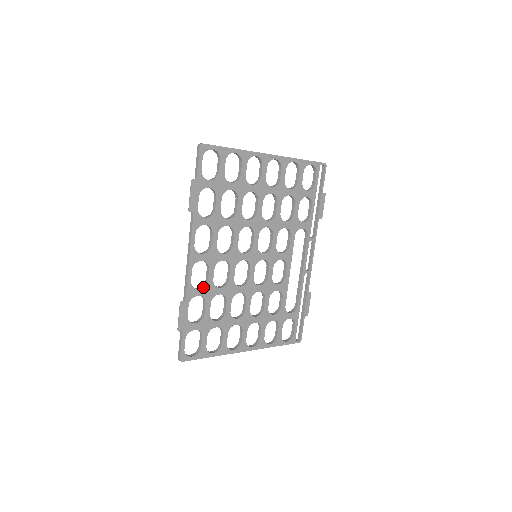
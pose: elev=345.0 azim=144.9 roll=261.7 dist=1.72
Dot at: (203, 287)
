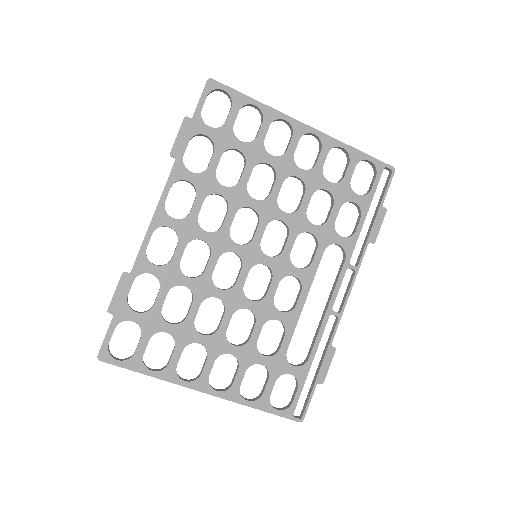
Dot at: (162, 265)
